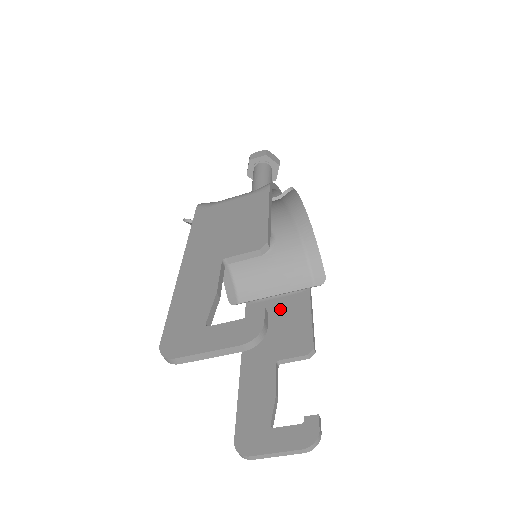
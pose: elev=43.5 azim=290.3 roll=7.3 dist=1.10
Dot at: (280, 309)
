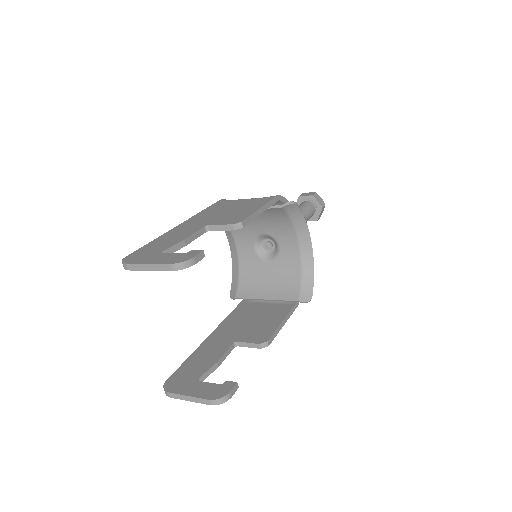
Dot at: (263, 310)
